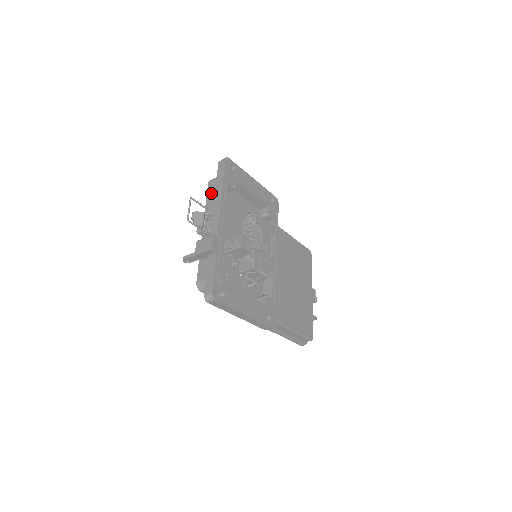
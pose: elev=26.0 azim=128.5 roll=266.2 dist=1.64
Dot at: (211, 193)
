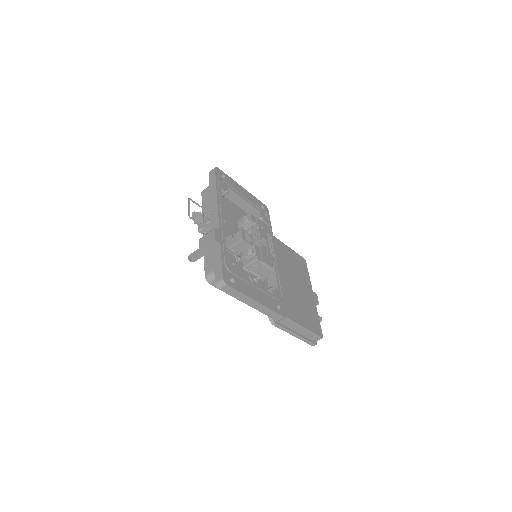
Dot at: (206, 199)
